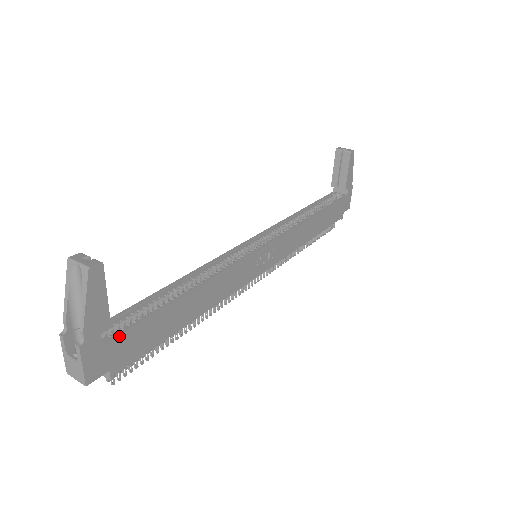
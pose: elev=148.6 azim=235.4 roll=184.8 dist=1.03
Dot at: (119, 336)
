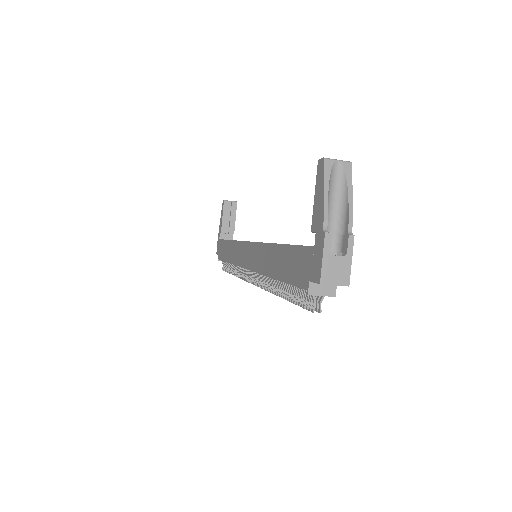
Dot at: occluded
